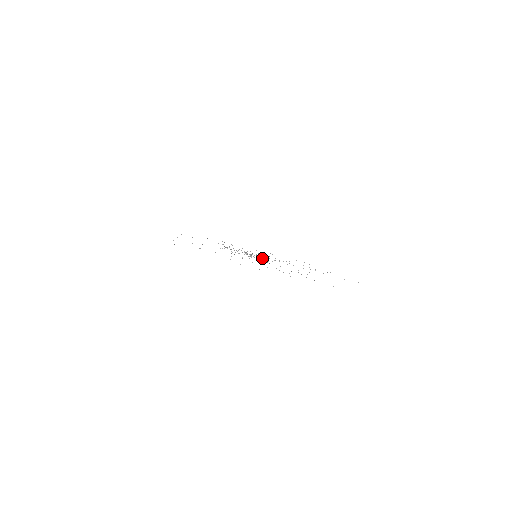
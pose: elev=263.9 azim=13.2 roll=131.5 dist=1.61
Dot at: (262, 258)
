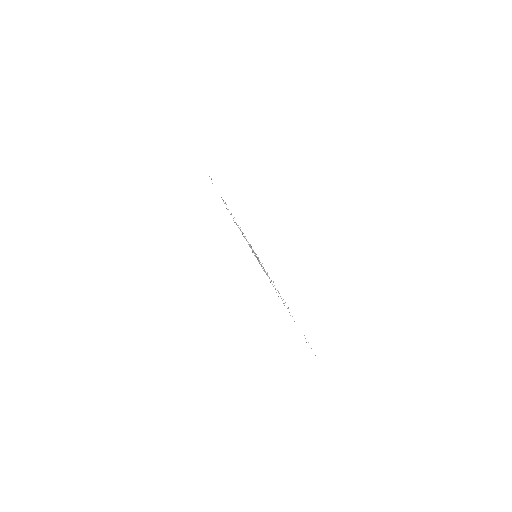
Dot at: occluded
